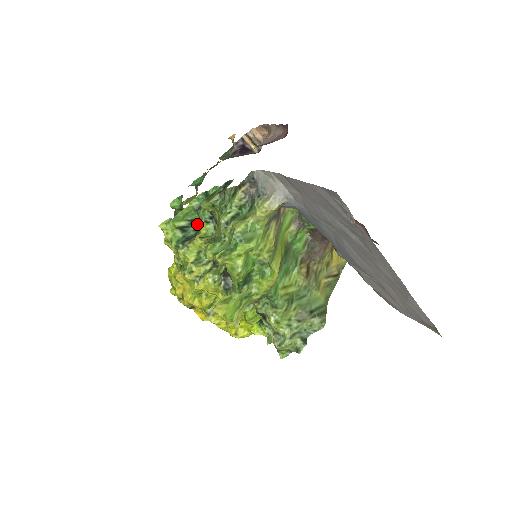
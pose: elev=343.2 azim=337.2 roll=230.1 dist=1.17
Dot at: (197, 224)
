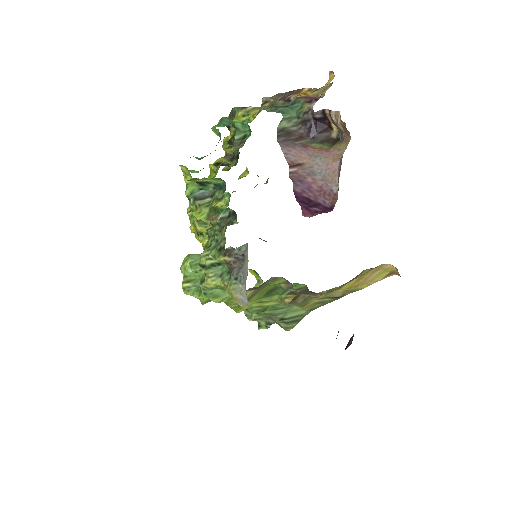
Dot at: occluded
